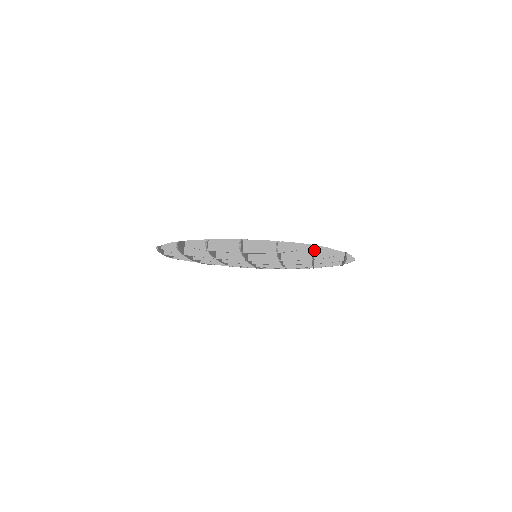
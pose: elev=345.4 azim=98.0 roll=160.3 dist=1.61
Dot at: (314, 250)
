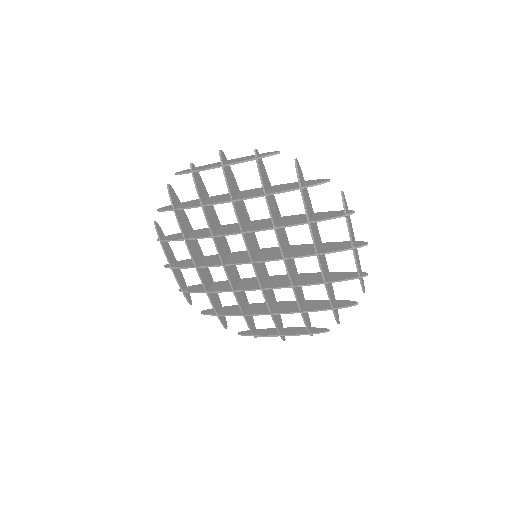
Dot at: (303, 183)
